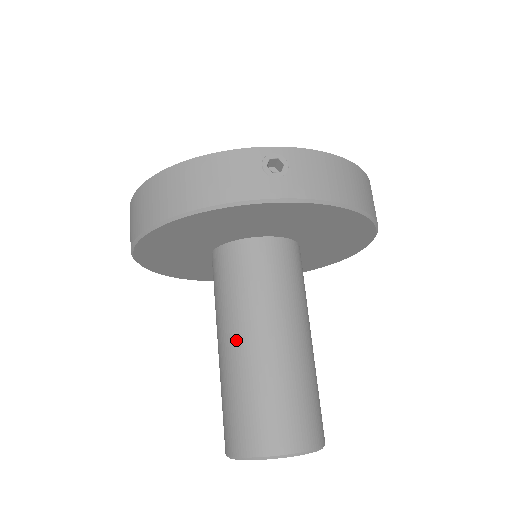
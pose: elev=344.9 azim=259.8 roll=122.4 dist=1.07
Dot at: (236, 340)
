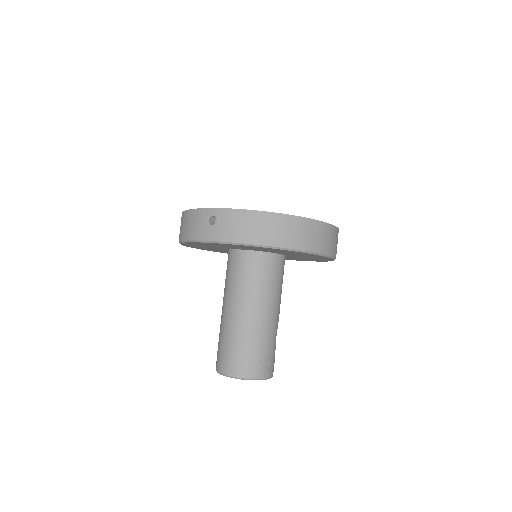
Dot at: (223, 308)
